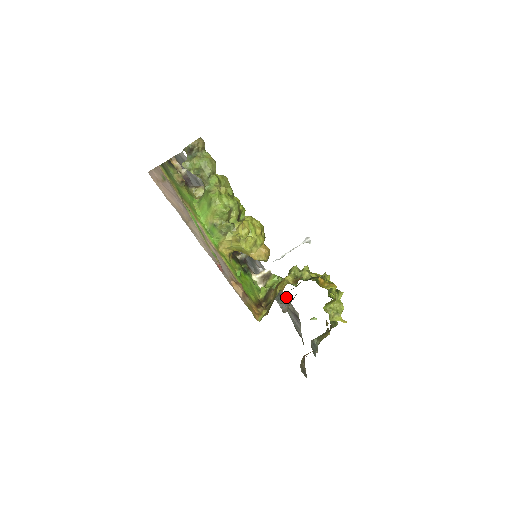
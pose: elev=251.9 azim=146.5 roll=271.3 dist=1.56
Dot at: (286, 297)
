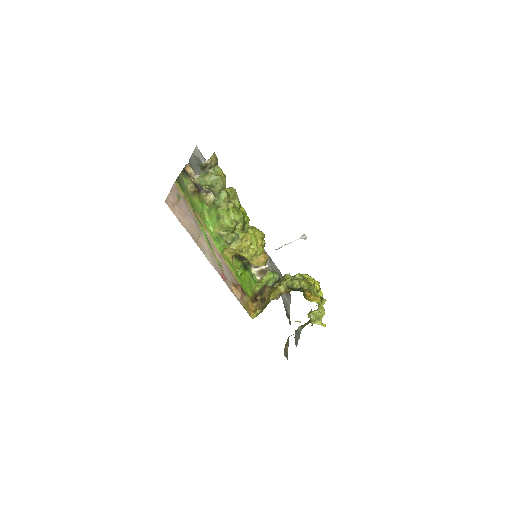
Dot at: (281, 274)
